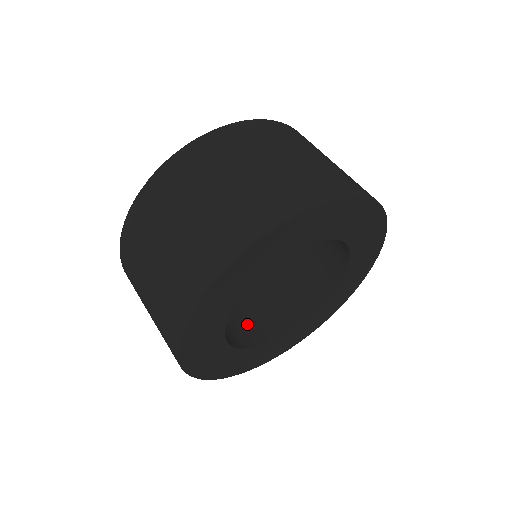
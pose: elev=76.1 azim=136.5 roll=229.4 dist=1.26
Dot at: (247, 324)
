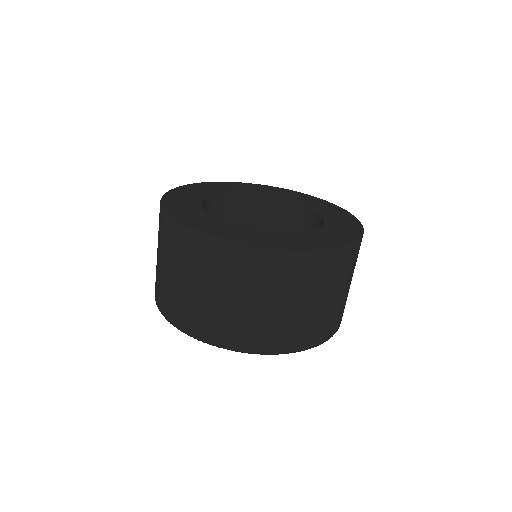
Dot at: occluded
